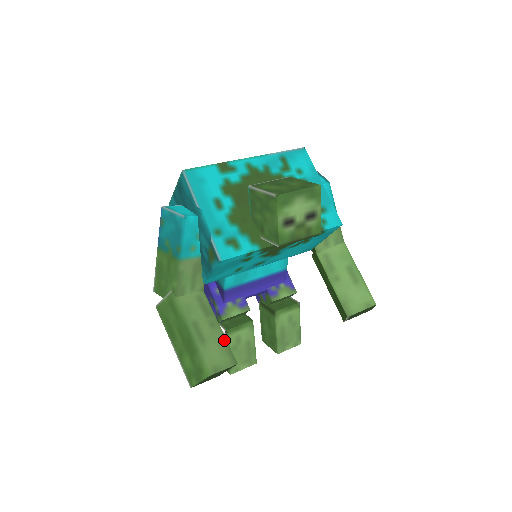
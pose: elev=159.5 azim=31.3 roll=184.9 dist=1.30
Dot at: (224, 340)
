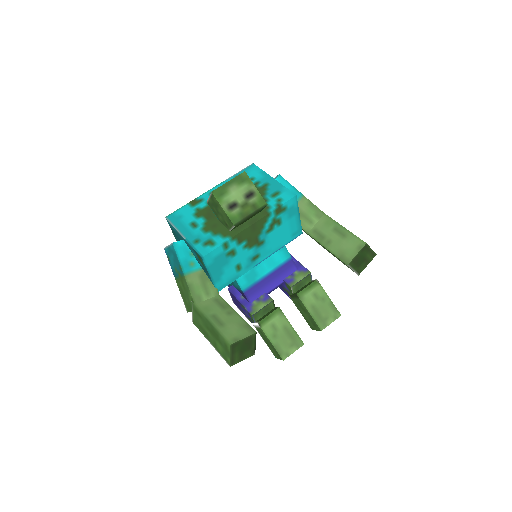
Dot at: (242, 320)
